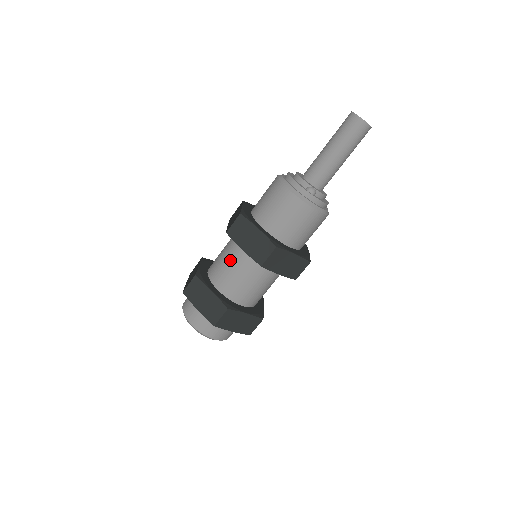
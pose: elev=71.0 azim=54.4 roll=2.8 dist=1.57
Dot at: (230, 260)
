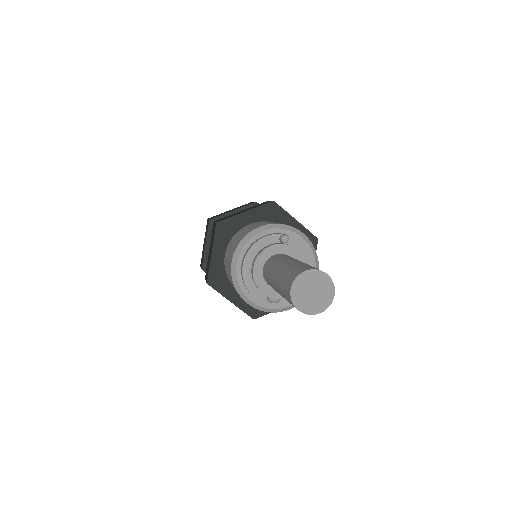
Dot at: occluded
